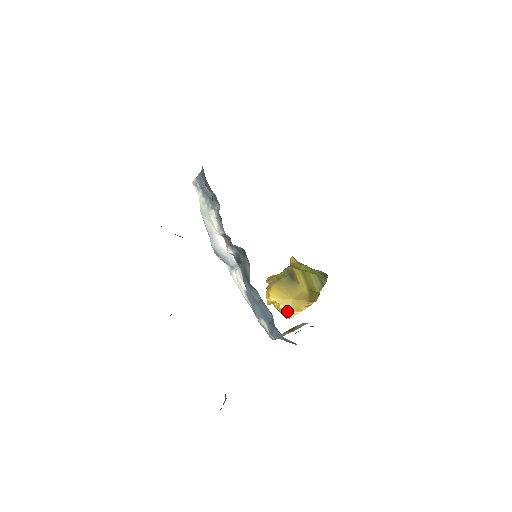
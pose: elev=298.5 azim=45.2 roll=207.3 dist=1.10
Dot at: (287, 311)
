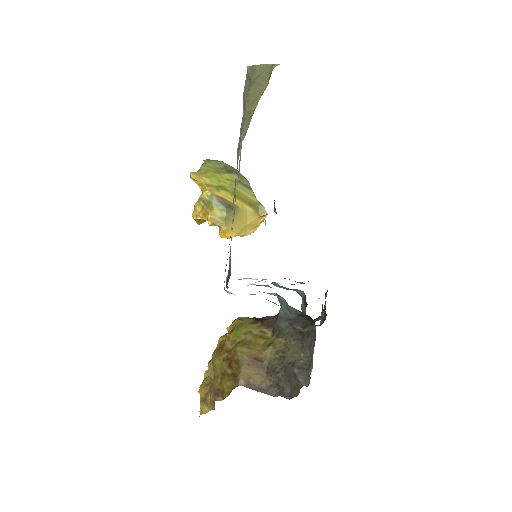
Dot at: (247, 234)
